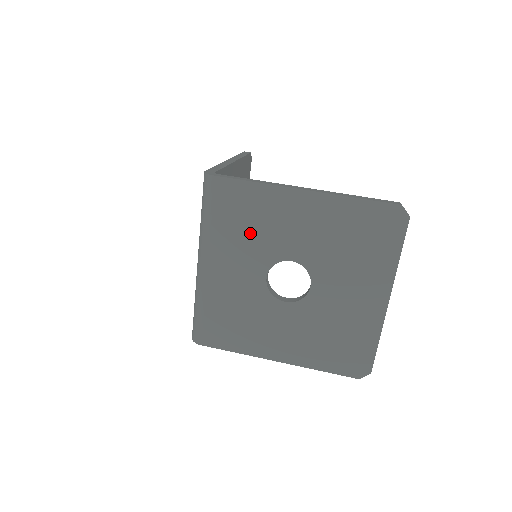
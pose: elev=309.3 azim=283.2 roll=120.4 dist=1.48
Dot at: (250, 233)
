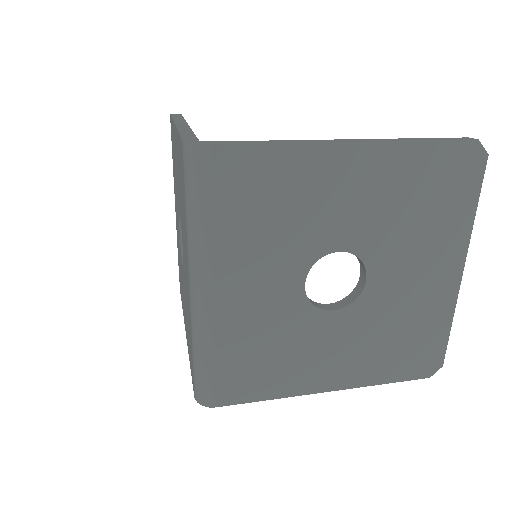
Dot at: (276, 225)
